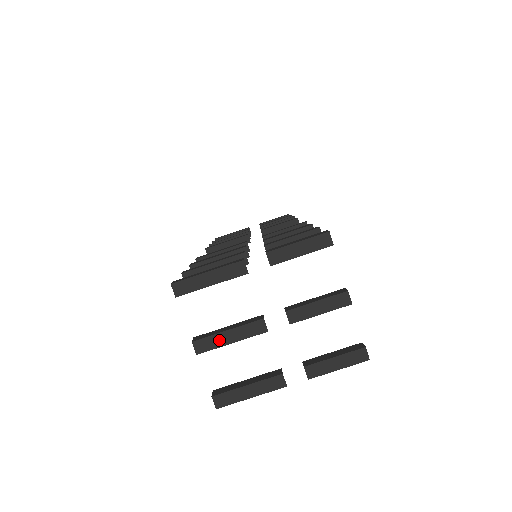
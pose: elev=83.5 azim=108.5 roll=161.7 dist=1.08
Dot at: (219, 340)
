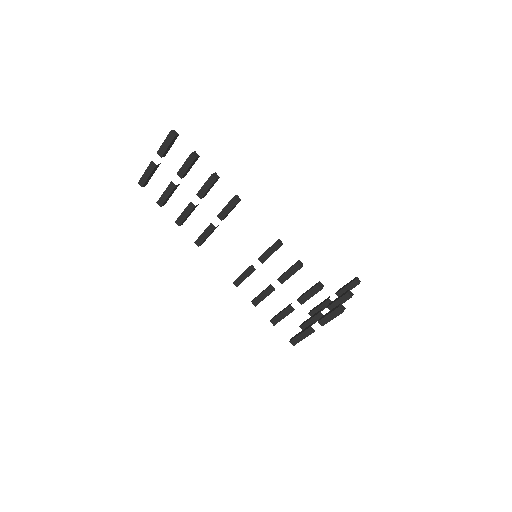
Dot at: occluded
